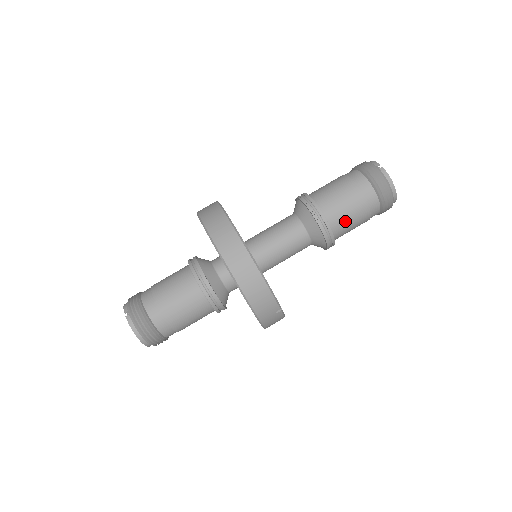
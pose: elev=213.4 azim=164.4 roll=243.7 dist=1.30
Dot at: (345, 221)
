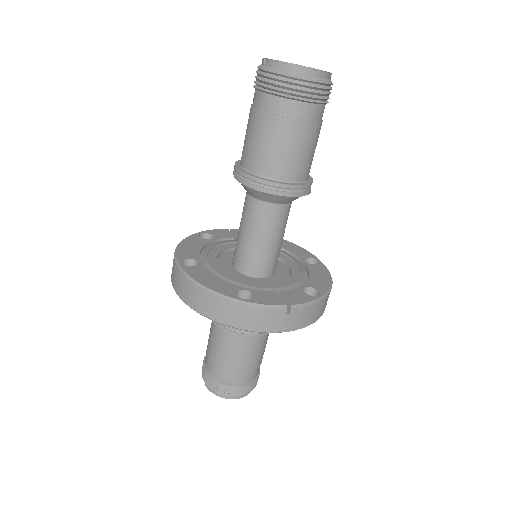
Dot at: (282, 158)
